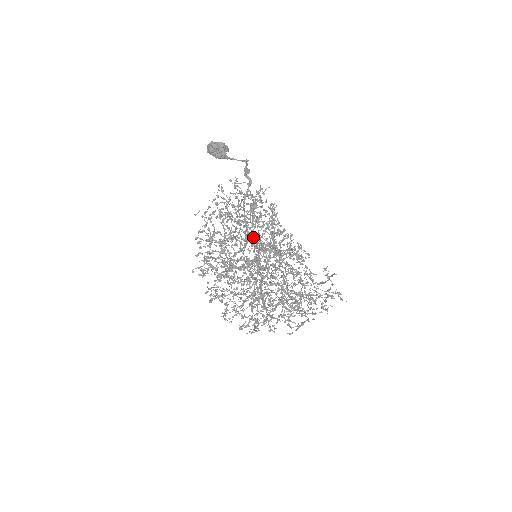
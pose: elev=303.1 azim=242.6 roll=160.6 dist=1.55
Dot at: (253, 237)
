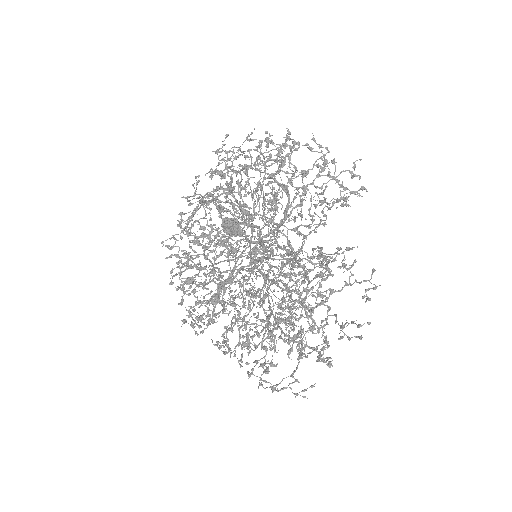
Dot at: (258, 259)
